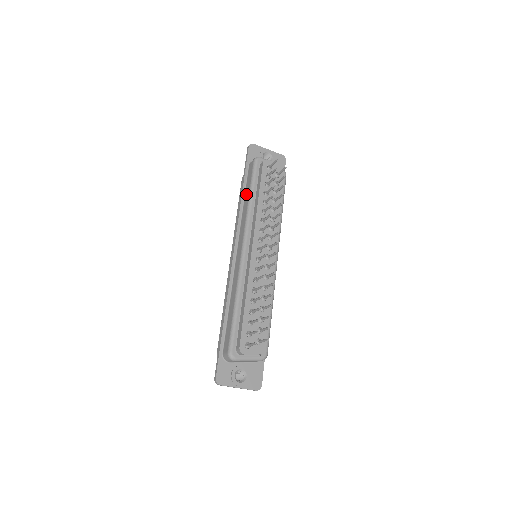
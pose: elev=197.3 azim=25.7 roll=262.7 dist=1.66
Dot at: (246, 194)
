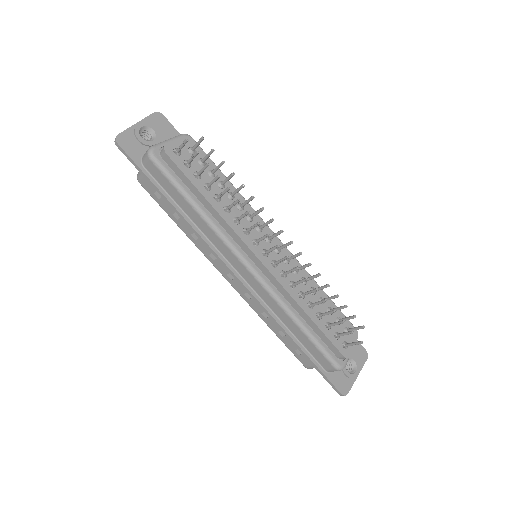
Dot at: (183, 206)
